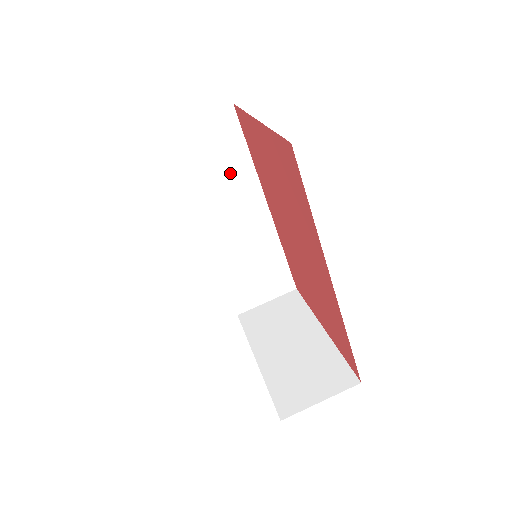
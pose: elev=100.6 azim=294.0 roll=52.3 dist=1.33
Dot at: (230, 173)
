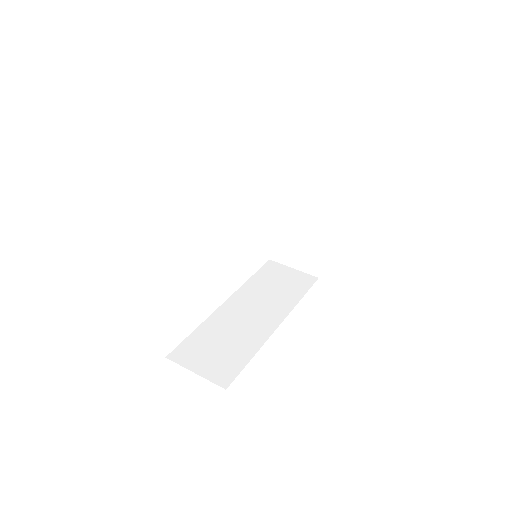
Dot at: (281, 295)
